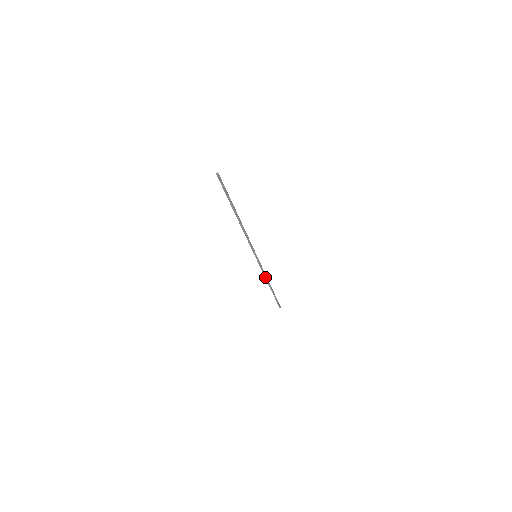
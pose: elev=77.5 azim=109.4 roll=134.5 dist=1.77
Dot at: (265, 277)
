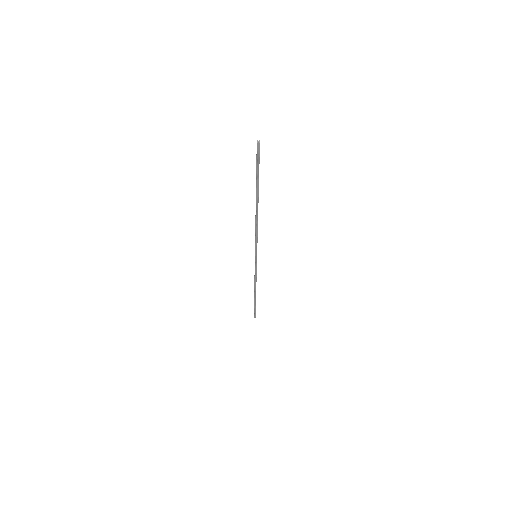
Dot at: (255, 282)
